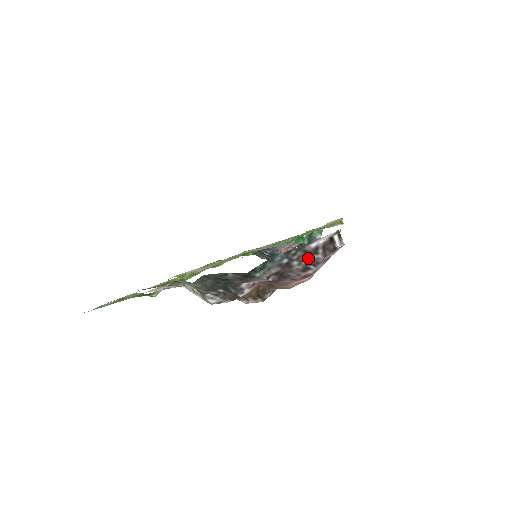
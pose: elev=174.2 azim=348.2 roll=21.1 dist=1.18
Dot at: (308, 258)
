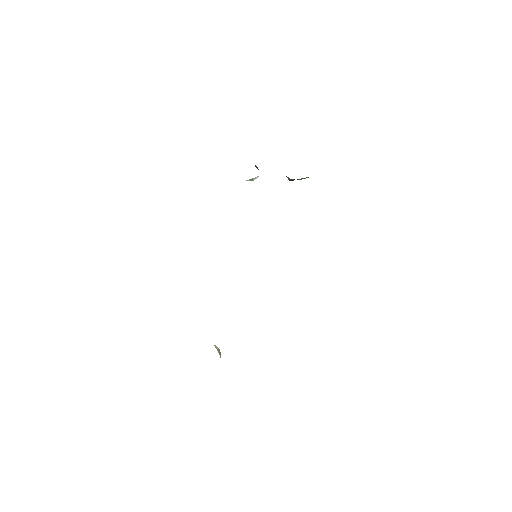
Dot at: occluded
